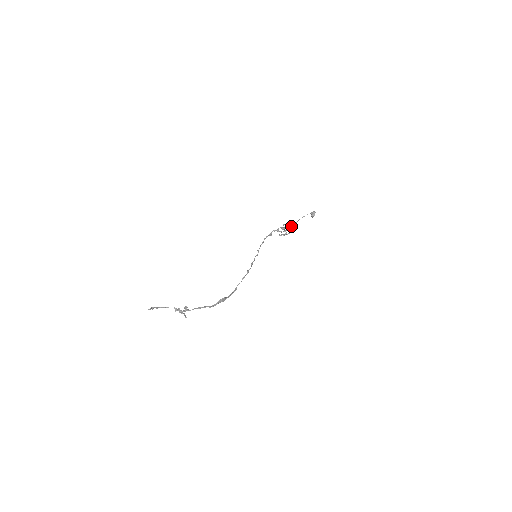
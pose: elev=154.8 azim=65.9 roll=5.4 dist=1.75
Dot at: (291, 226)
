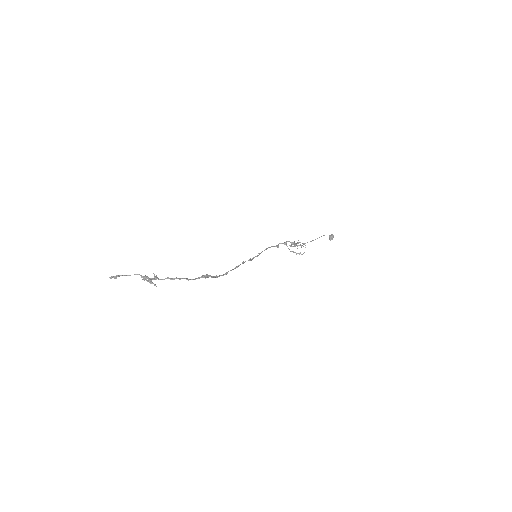
Dot at: (303, 243)
